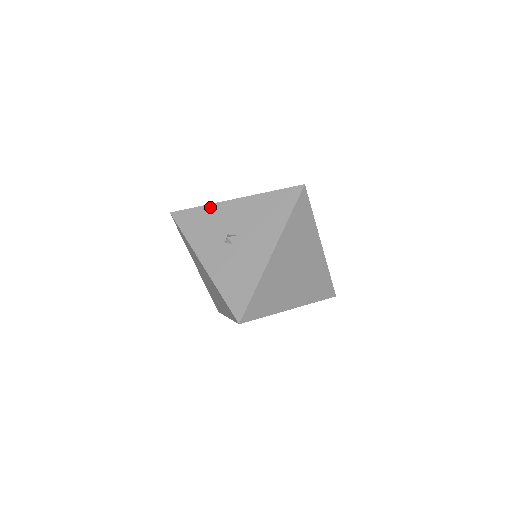
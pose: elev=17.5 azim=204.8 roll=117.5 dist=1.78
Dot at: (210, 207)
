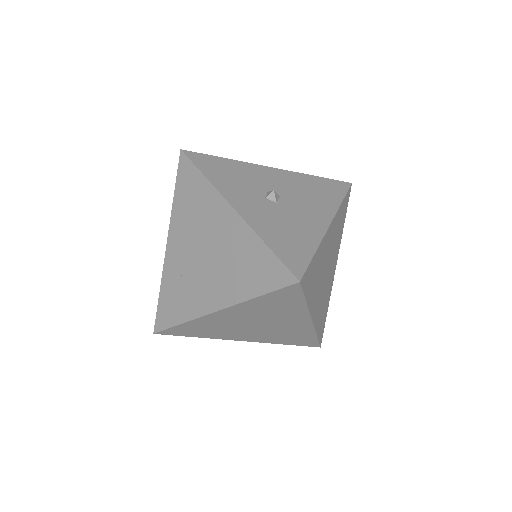
Dot at: (240, 163)
